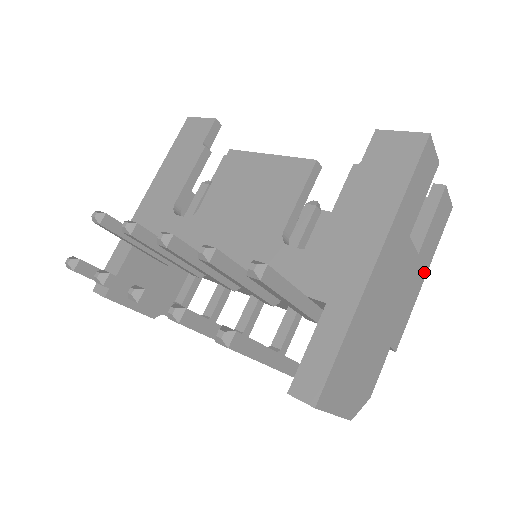
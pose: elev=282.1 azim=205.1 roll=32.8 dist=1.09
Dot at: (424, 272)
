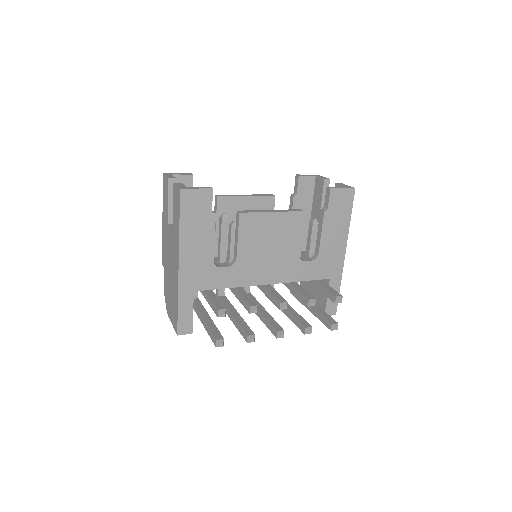
Dot at: occluded
